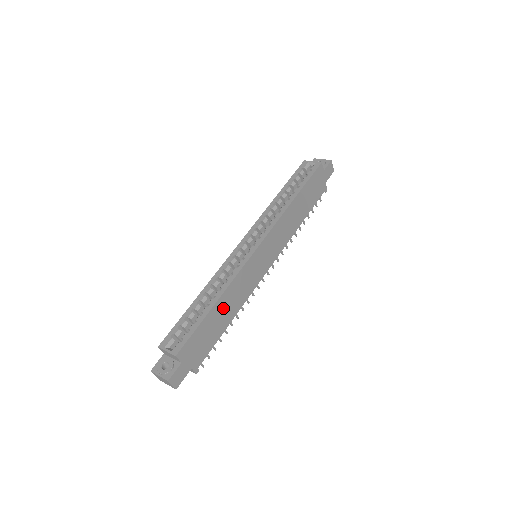
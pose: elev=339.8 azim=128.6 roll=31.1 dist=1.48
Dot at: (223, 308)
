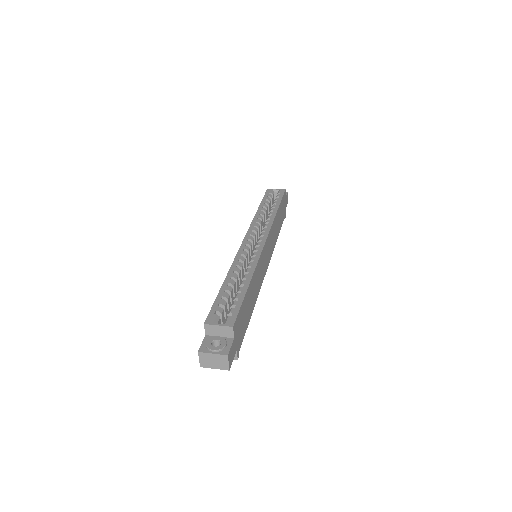
Dot at: (251, 292)
